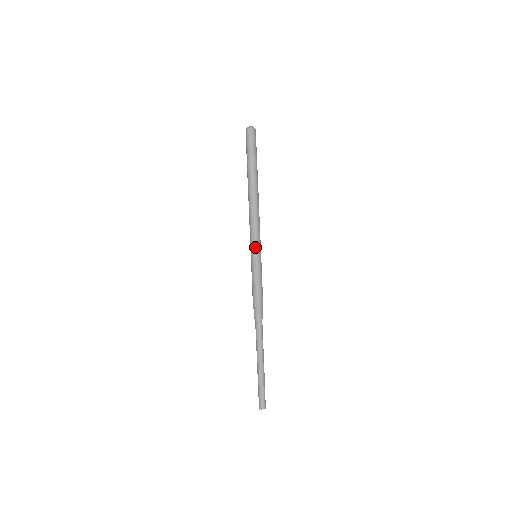
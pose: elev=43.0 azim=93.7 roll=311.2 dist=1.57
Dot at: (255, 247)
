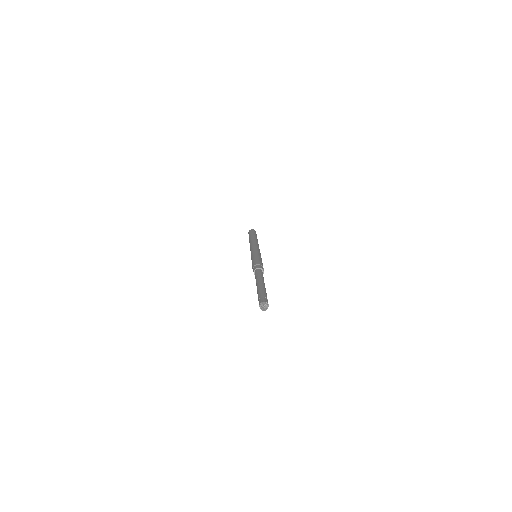
Dot at: (256, 249)
